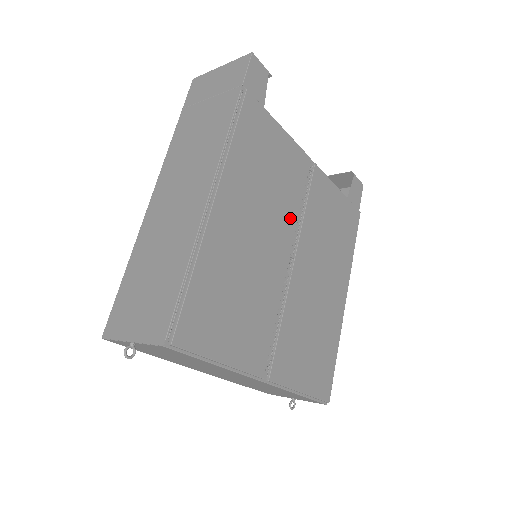
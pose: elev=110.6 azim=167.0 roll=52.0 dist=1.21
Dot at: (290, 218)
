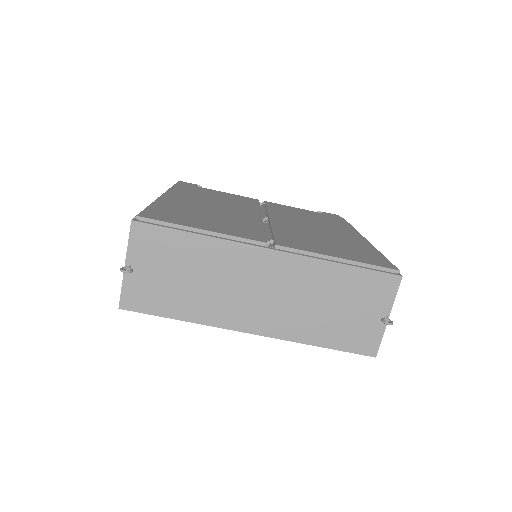
Dot at: (250, 208)
